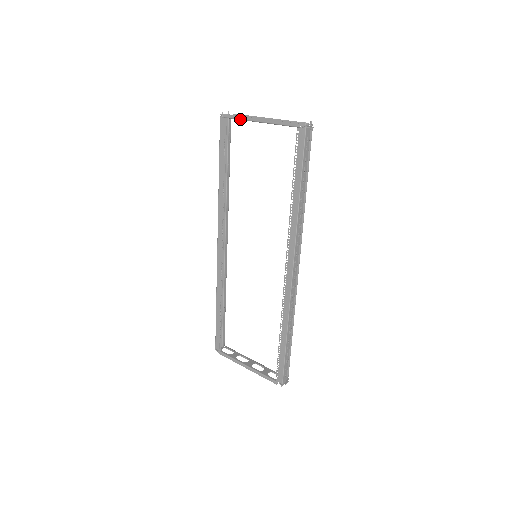
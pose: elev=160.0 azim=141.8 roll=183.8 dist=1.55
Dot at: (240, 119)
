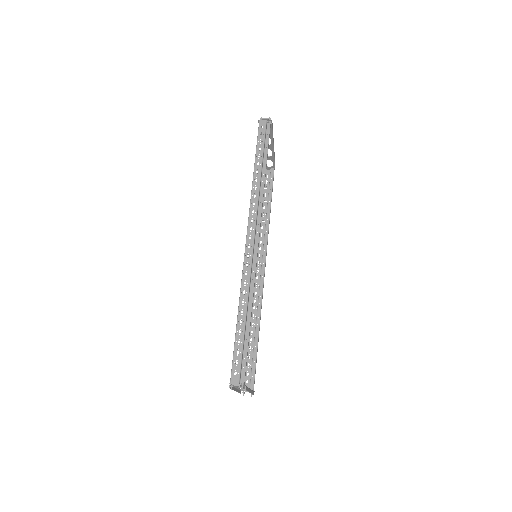
Dot at: occluded
